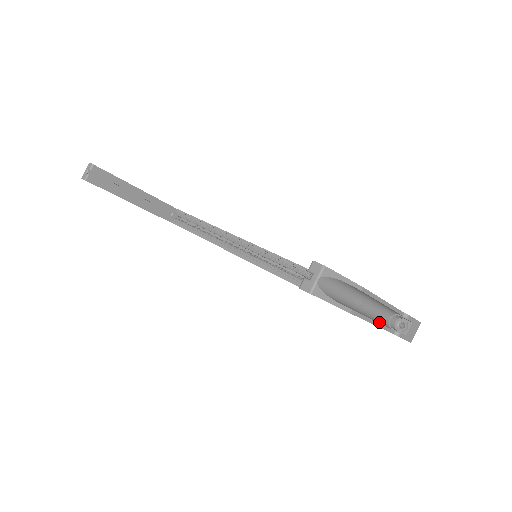
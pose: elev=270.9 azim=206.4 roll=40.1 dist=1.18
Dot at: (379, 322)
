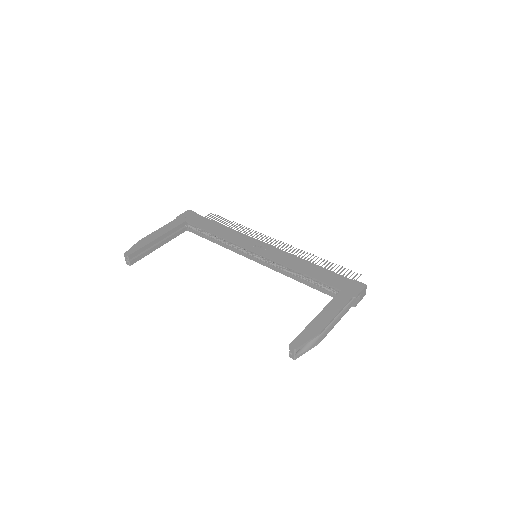
Dot at: (340, 313)
